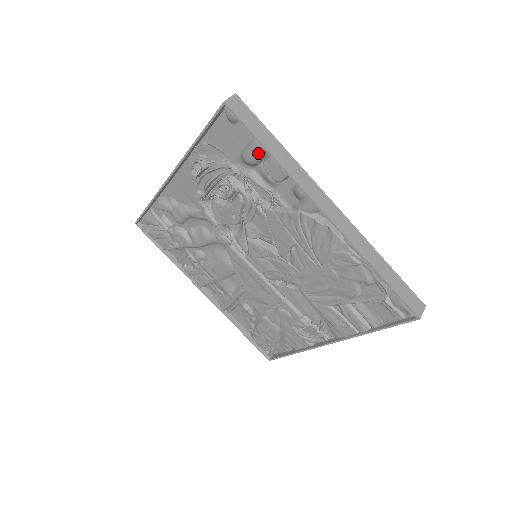
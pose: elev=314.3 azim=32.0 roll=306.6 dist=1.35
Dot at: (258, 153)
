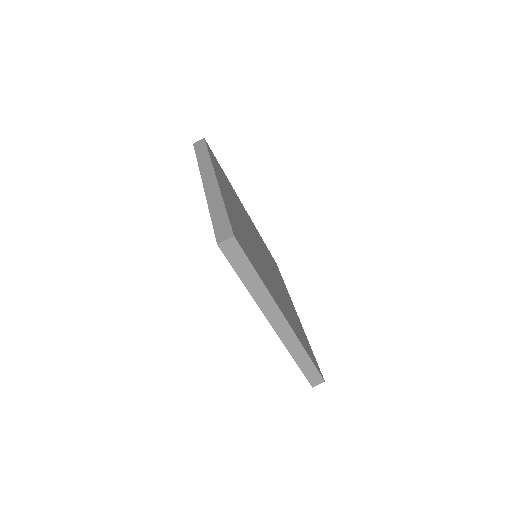
Dot at: occluded
